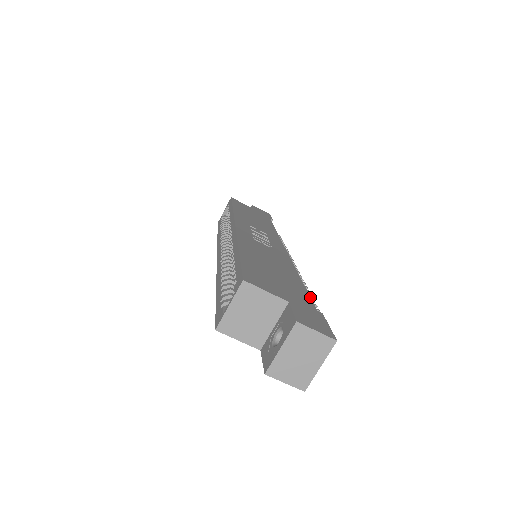
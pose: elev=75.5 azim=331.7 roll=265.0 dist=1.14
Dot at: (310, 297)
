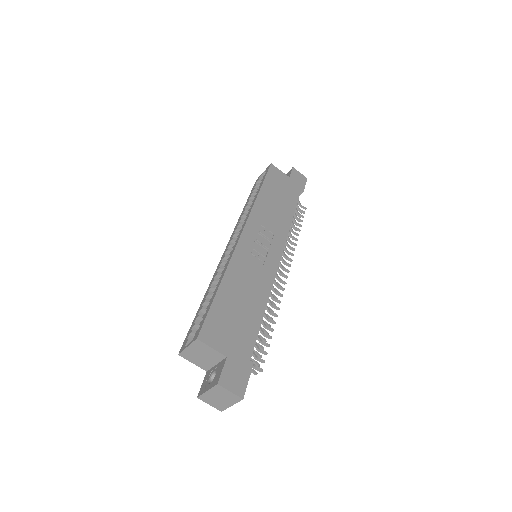
Dot at: occluded
